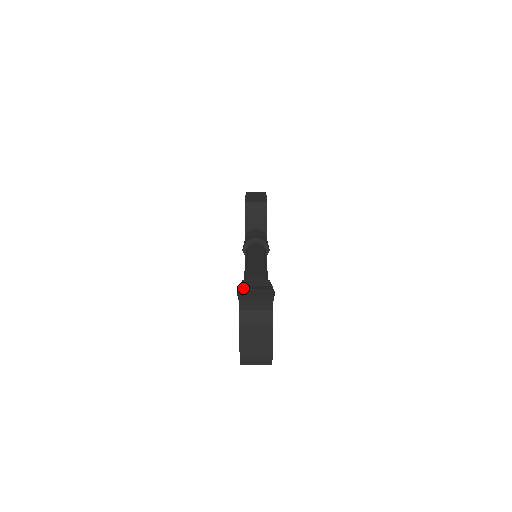
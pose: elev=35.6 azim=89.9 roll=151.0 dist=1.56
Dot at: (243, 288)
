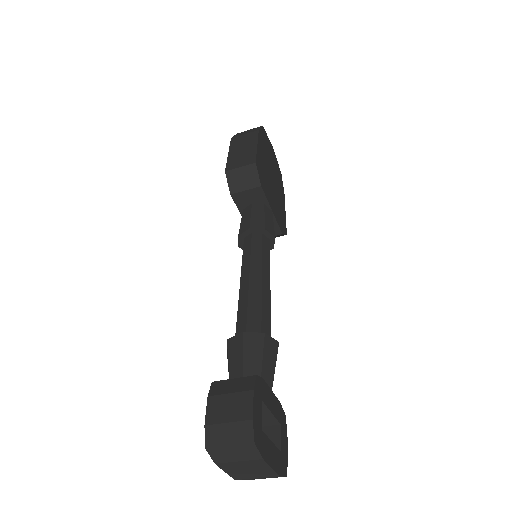
Dot at: (212, 393)
